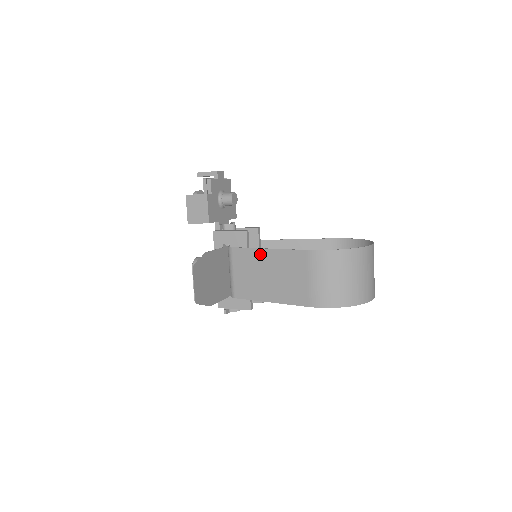
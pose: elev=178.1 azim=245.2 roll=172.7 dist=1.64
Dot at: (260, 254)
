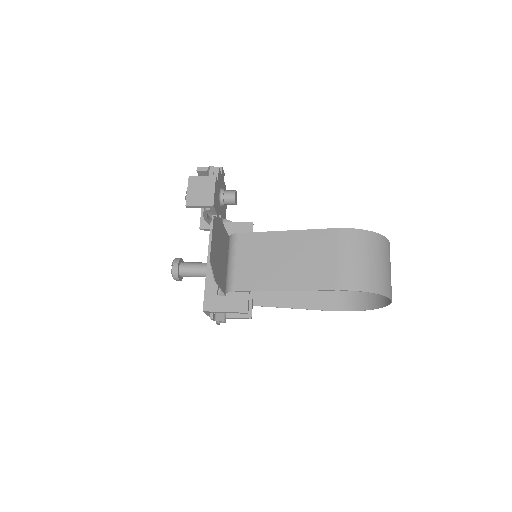
Dot at: (275, 237)
